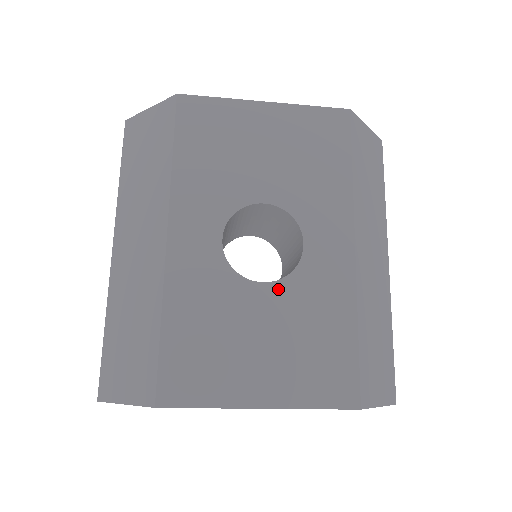
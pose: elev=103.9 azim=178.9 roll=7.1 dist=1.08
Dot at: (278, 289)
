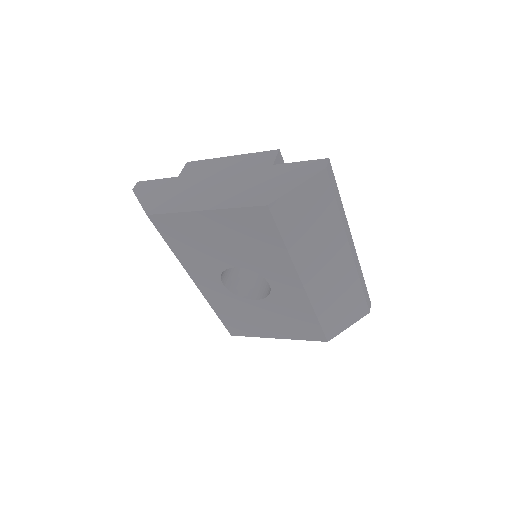
Dot at: (264, 302)
